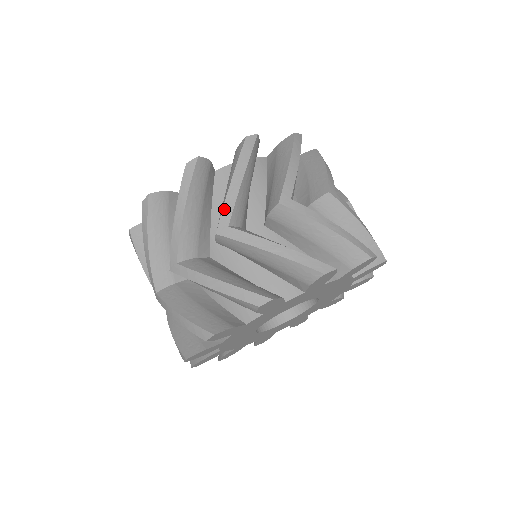
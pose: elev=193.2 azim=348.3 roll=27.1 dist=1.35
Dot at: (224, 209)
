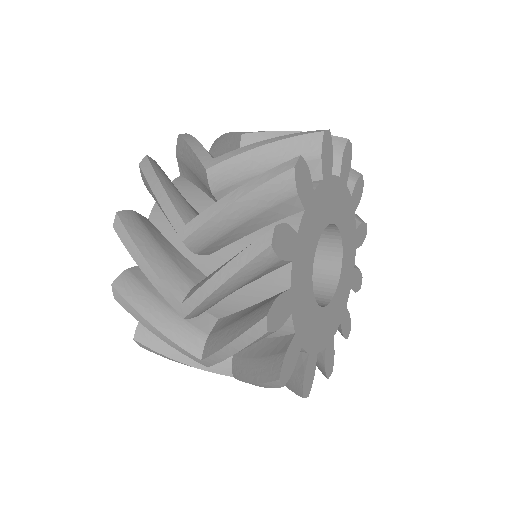
Dot at: (236, 132)
